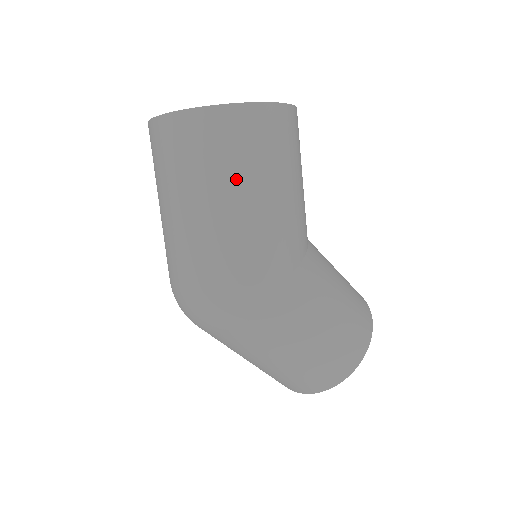
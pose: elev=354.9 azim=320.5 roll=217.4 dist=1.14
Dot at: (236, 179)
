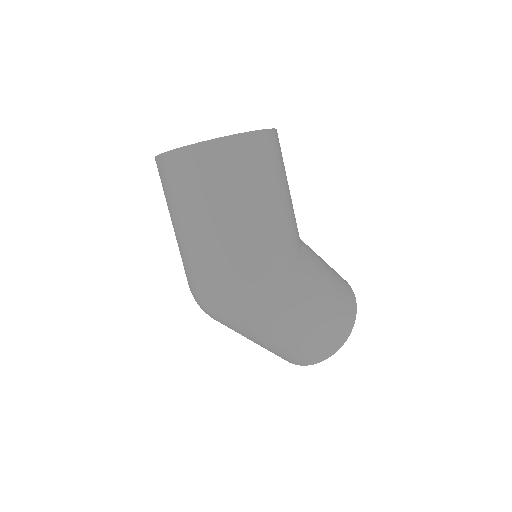
Dot at: (244, 195)
